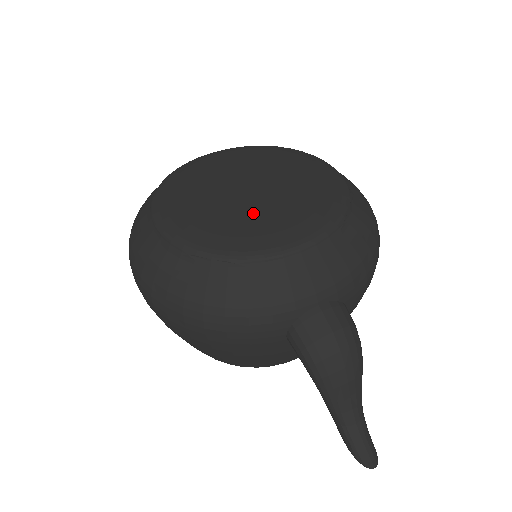
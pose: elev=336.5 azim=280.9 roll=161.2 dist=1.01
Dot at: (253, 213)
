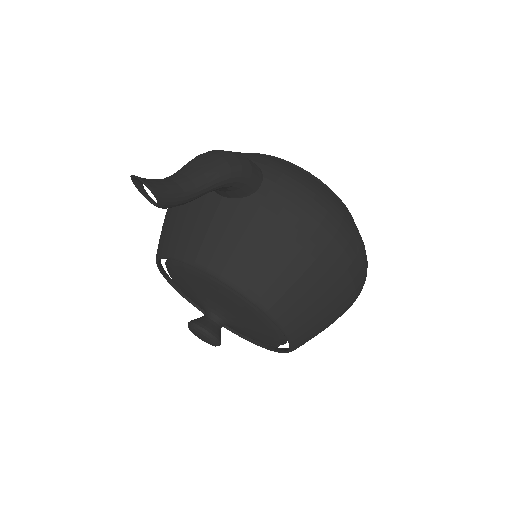
Dot at: occluded
